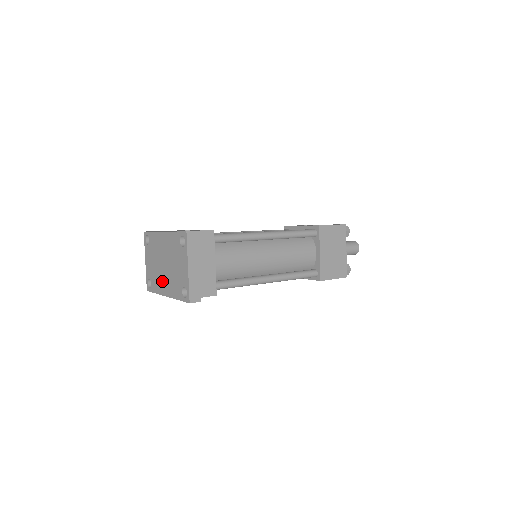
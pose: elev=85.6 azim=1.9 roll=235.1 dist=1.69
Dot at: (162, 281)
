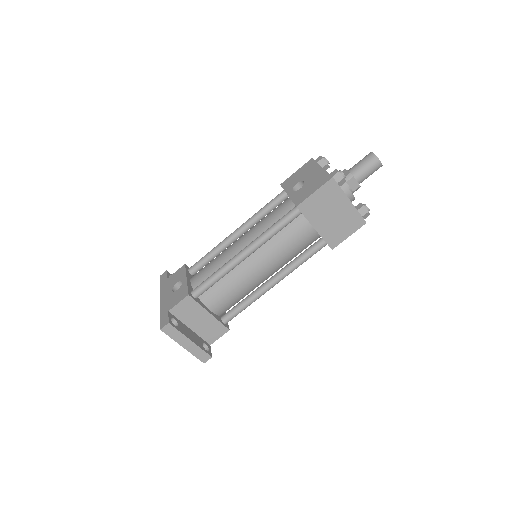
Dot at: occluded
